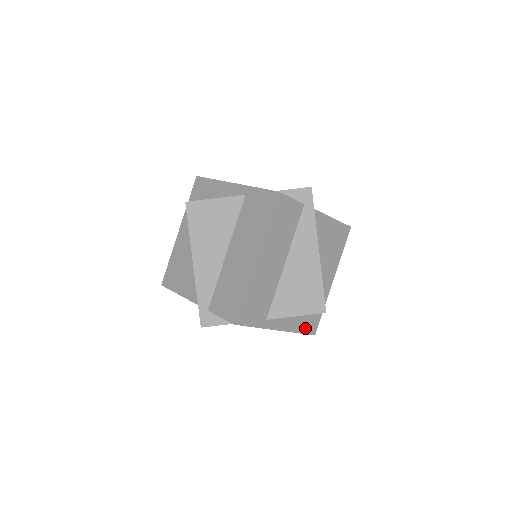
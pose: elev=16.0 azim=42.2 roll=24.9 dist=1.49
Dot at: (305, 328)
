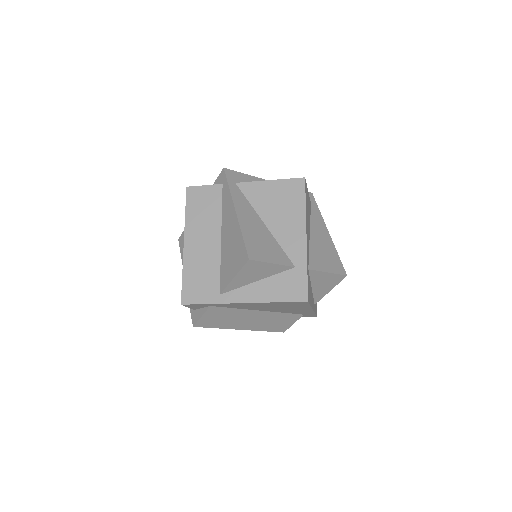
Dot at: (285, 295)
